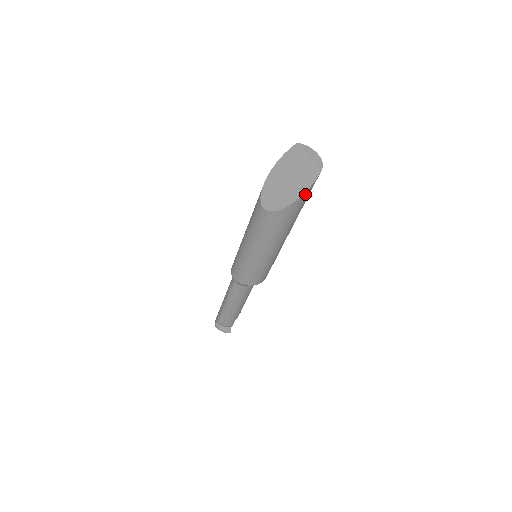
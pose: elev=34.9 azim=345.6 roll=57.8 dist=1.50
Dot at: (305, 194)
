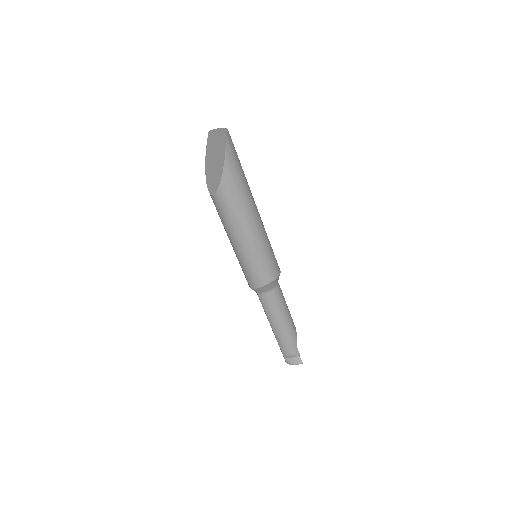
Dot at: (227, 160)
